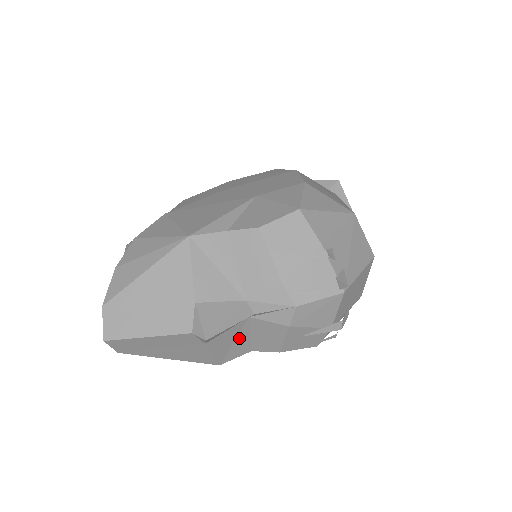
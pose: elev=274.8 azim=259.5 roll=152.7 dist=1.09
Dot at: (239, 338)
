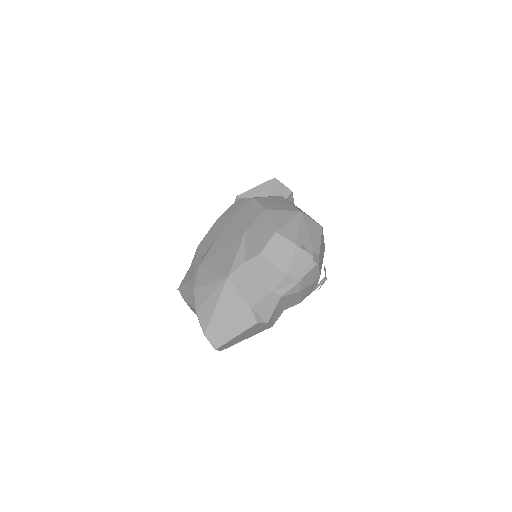
Dot at: (277, 309)
